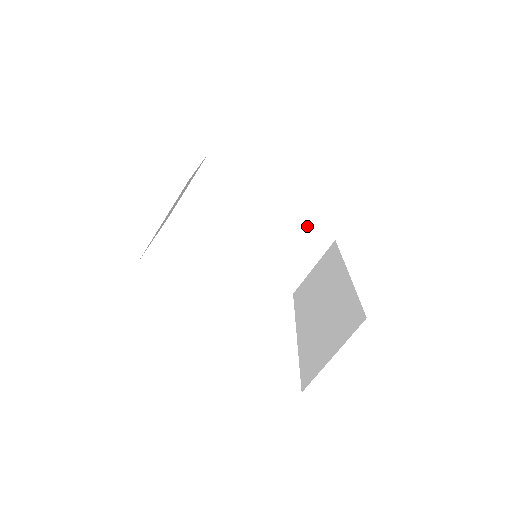
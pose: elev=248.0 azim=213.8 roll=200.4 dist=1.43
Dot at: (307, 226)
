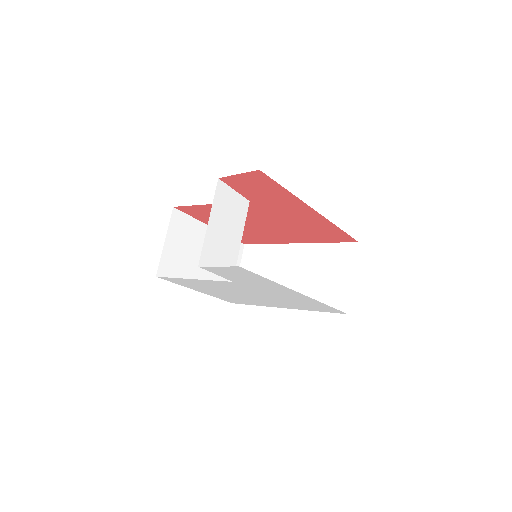
Dot at: (330, 247)
